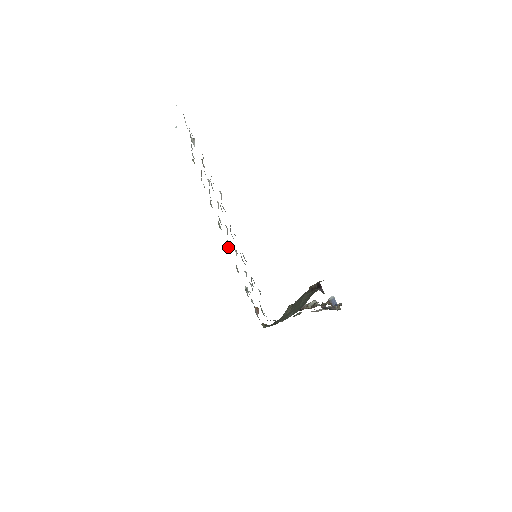
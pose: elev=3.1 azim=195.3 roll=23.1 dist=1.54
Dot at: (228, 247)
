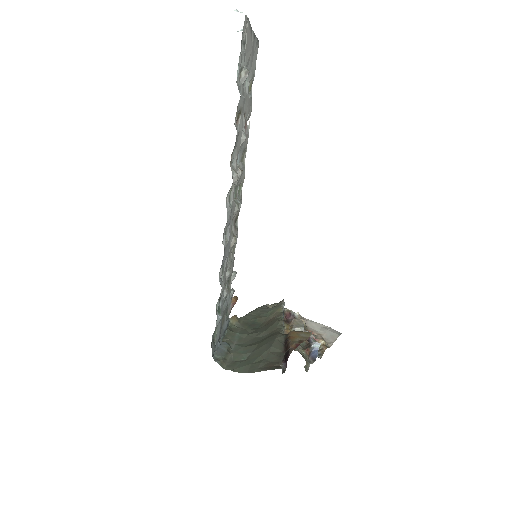
Dot at: (237, 219)
